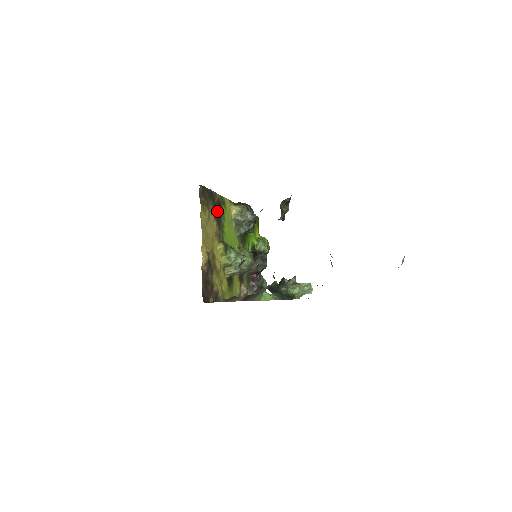
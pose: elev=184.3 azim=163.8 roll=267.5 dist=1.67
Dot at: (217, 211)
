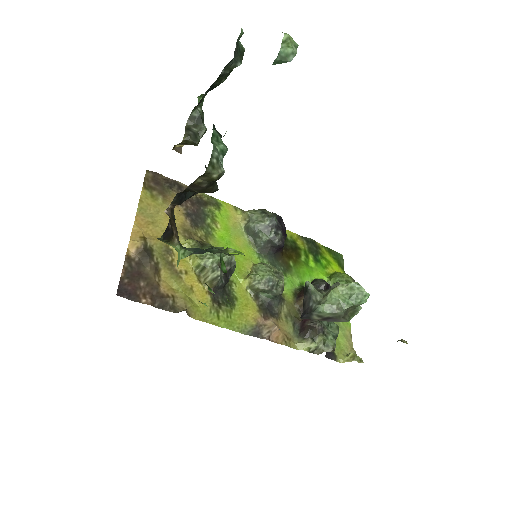
Dot at: (194, 208)
